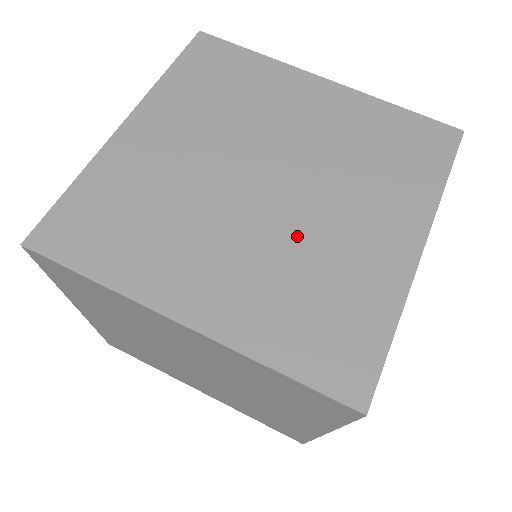
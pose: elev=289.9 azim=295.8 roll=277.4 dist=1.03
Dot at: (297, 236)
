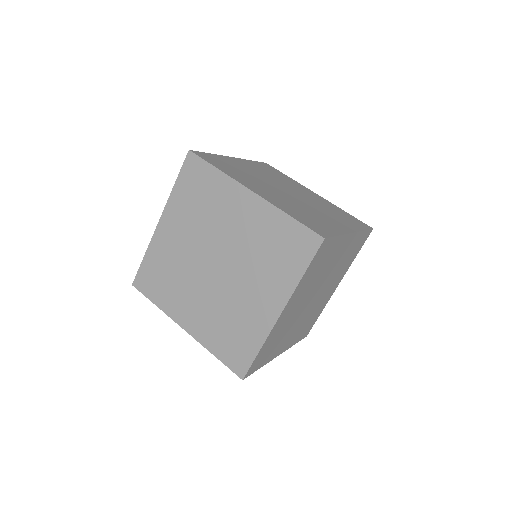
Dot at: (301, 205)
